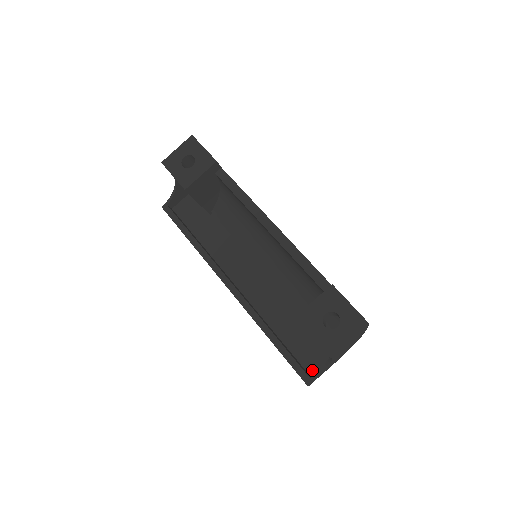
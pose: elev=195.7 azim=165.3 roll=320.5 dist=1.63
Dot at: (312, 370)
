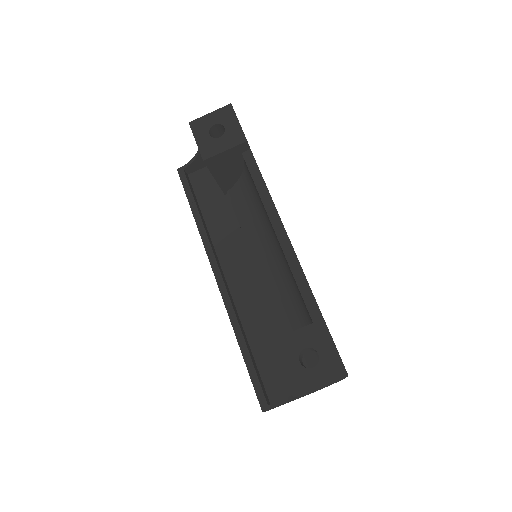
Dot at: (274, 397)
